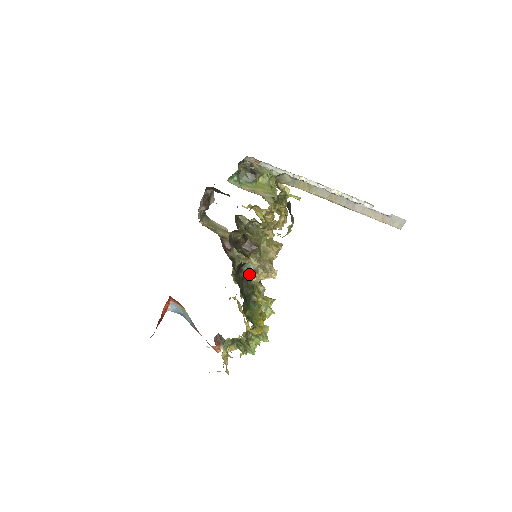
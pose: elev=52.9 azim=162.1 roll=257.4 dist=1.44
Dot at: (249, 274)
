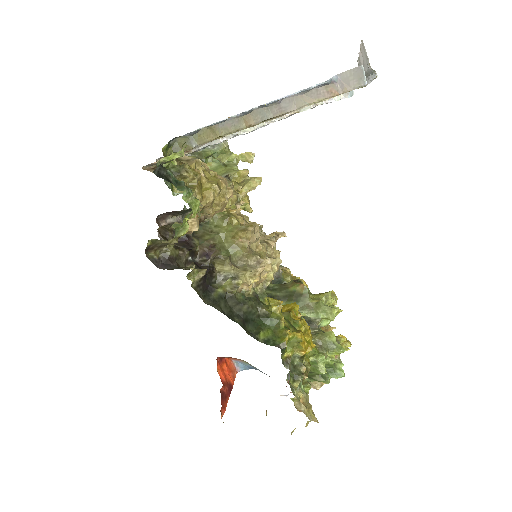
Dot at: (228, 287)
